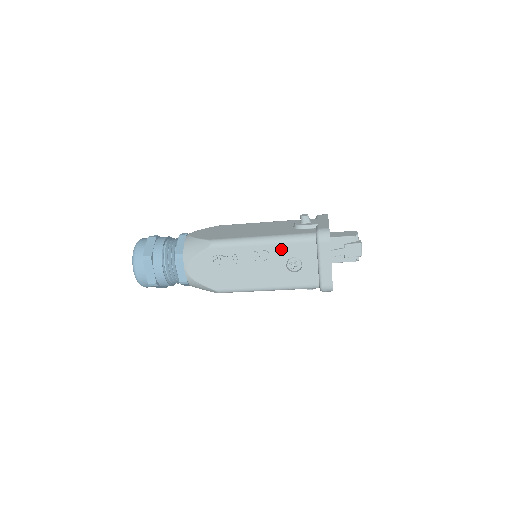
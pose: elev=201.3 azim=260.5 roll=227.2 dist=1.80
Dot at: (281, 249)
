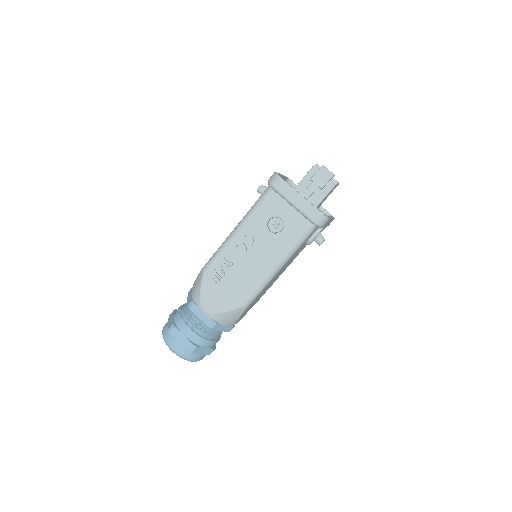
Dot at: (254, 222)
